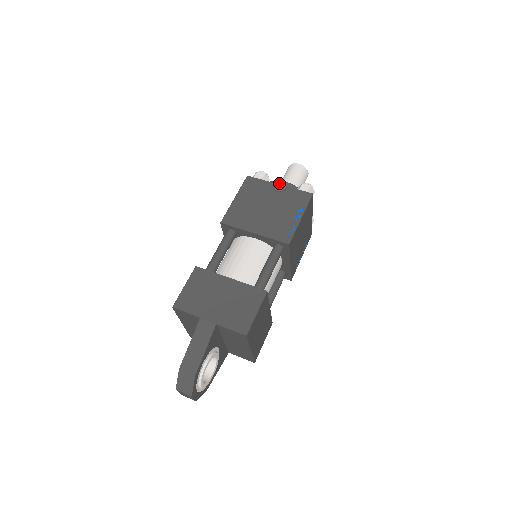
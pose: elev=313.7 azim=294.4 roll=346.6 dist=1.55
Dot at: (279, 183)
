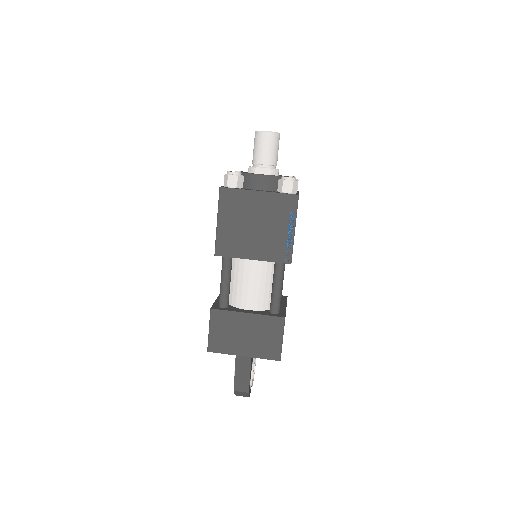
Dot at: (256, 179)
